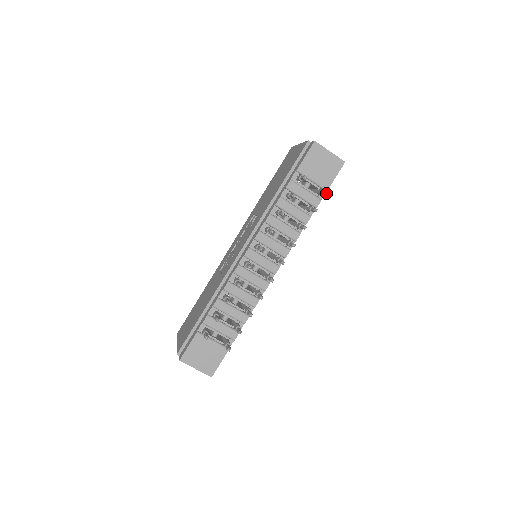
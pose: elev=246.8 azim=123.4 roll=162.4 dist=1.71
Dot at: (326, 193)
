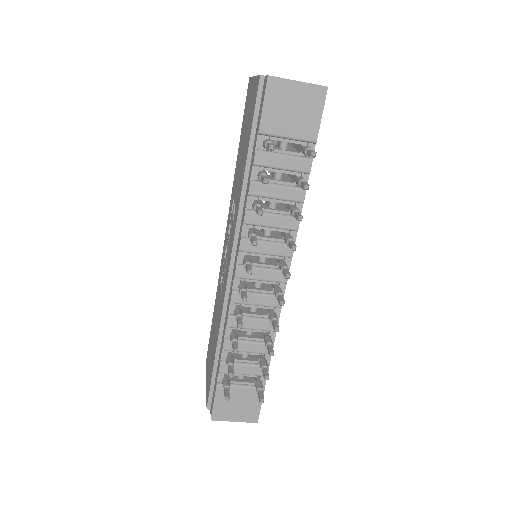
Dot at: (313, 156)
